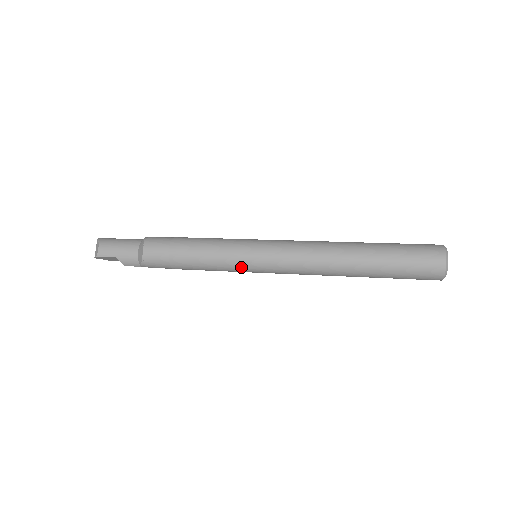
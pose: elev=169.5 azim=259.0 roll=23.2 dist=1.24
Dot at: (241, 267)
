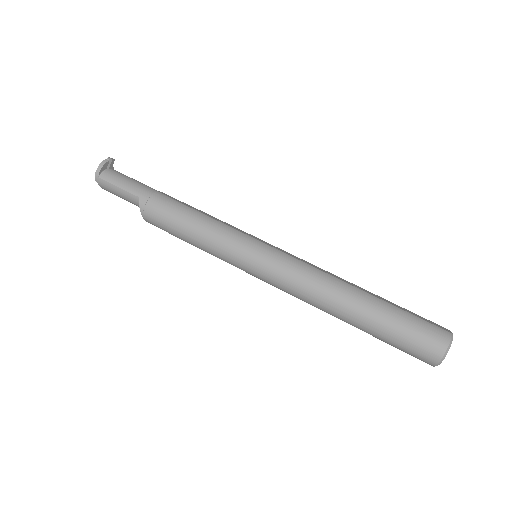
Dot at: occluded
